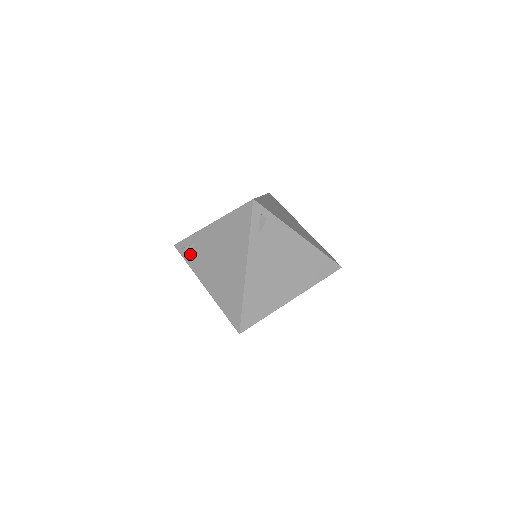
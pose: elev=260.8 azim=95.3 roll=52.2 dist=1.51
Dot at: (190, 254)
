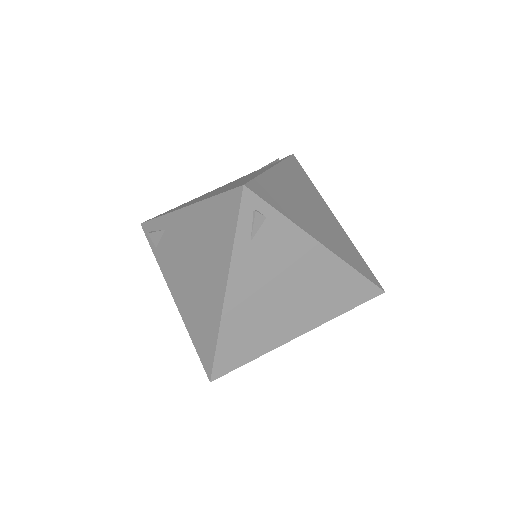
Dot at: (158, 243)
